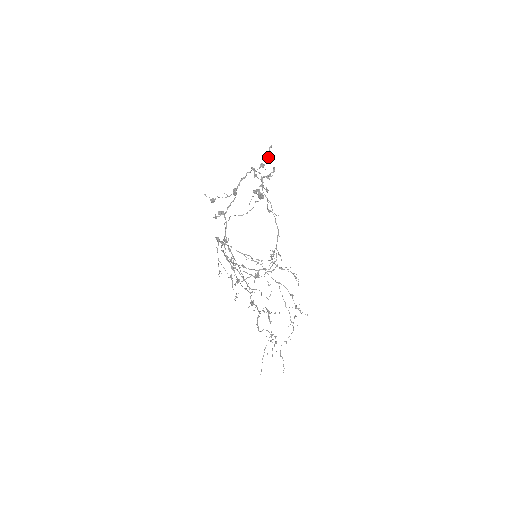
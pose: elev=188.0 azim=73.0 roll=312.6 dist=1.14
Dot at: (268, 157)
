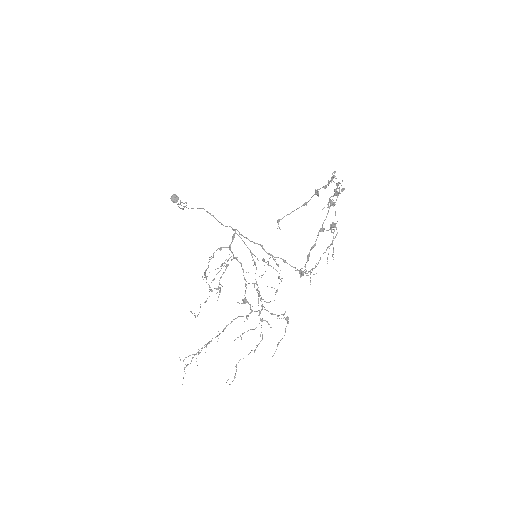
Dot at: (332, 179)
